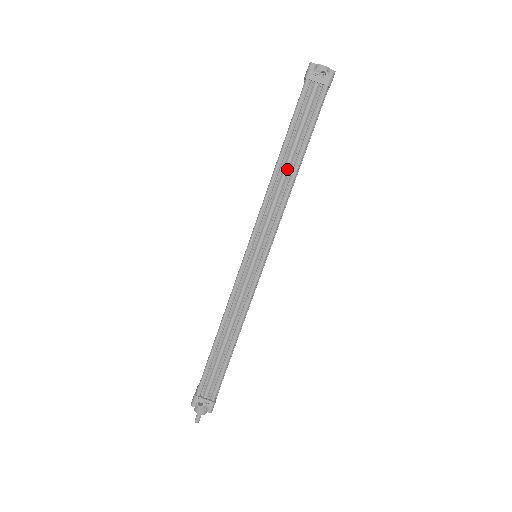
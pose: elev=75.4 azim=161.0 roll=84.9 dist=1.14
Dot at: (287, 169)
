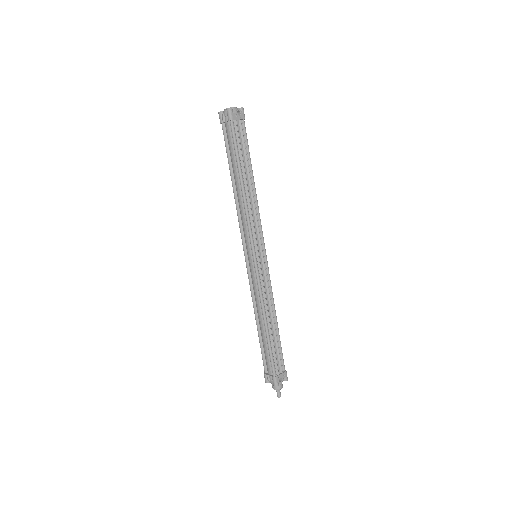
Dot at: (249, 186)
